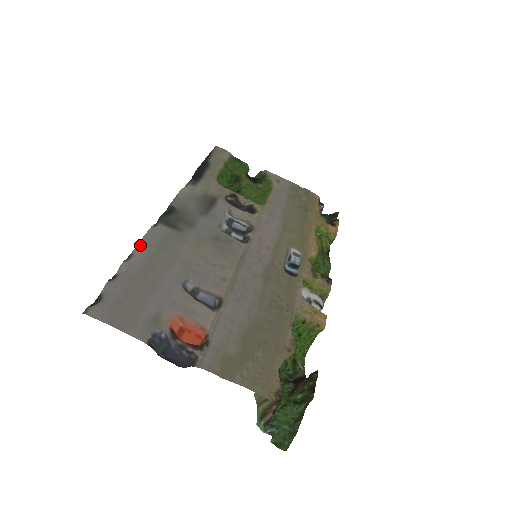
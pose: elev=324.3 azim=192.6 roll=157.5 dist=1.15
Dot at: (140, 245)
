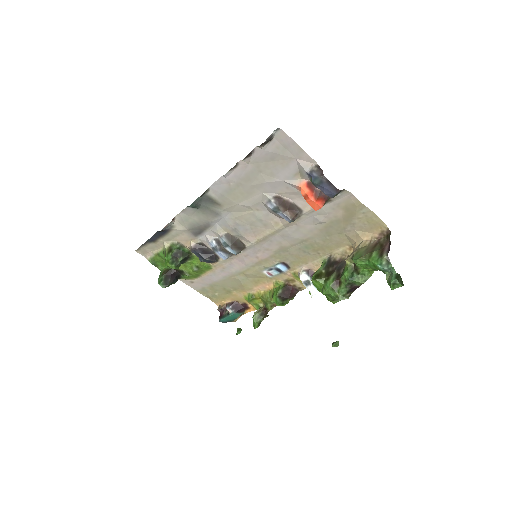
Dot at: (224, 177)
